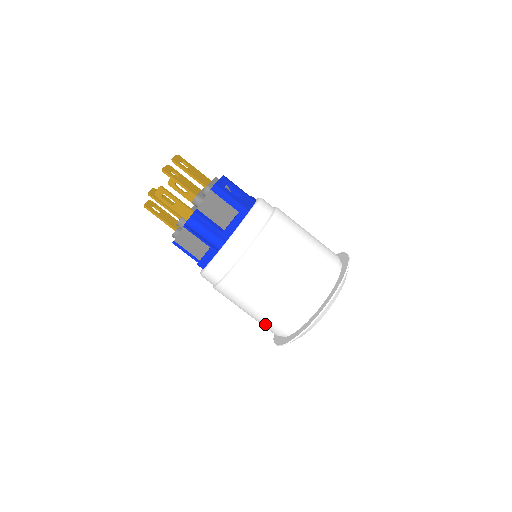
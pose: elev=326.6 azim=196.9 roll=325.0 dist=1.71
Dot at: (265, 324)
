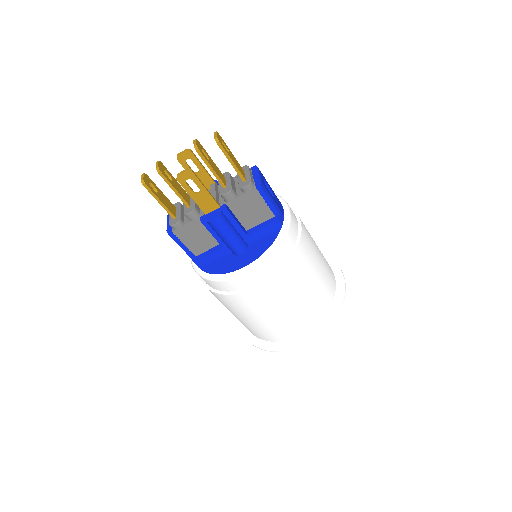
Dot at: (261, 331)
